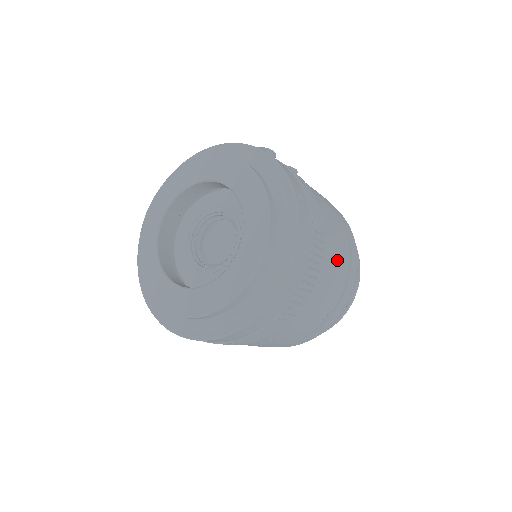
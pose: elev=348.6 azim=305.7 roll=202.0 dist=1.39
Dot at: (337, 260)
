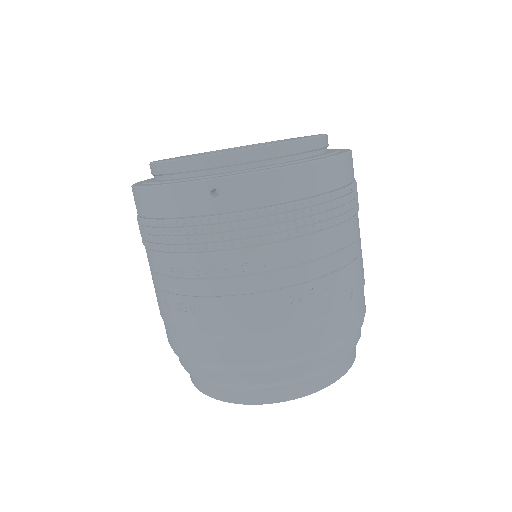
Dot at: occluded
